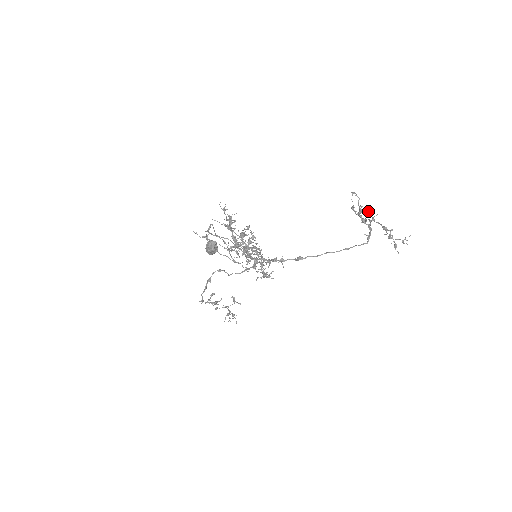
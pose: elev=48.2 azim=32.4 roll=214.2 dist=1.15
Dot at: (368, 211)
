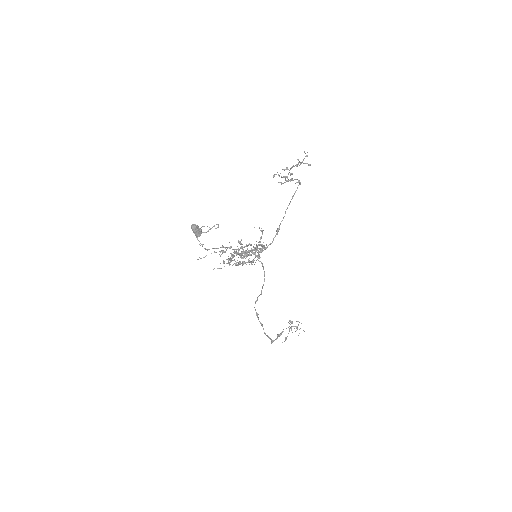
Dot at: occluded
